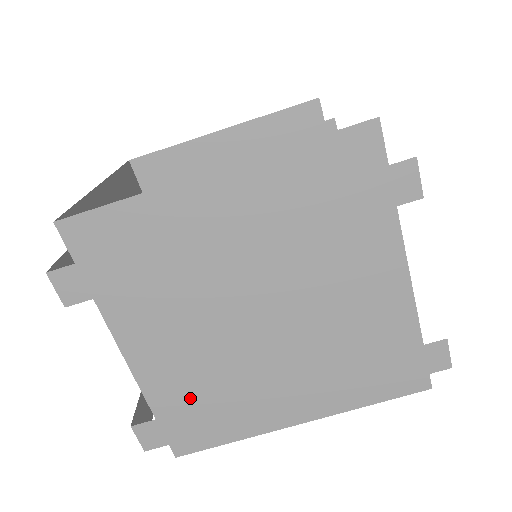
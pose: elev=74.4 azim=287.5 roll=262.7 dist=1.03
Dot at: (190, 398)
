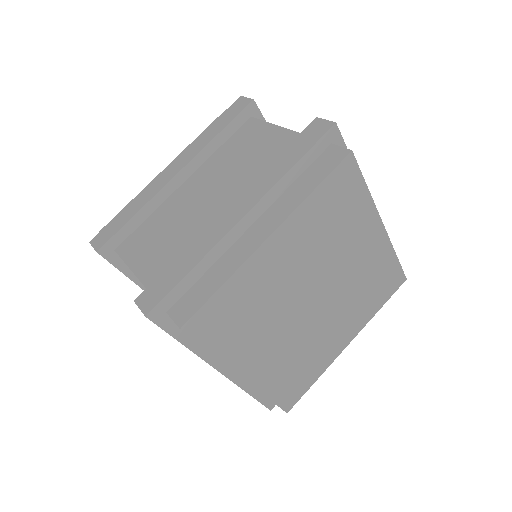
Dot at: occluded
